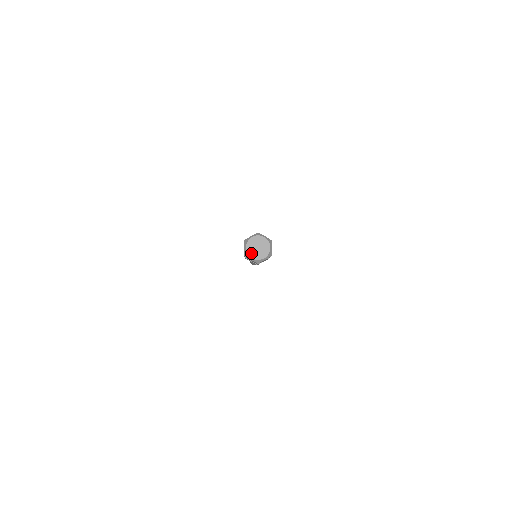
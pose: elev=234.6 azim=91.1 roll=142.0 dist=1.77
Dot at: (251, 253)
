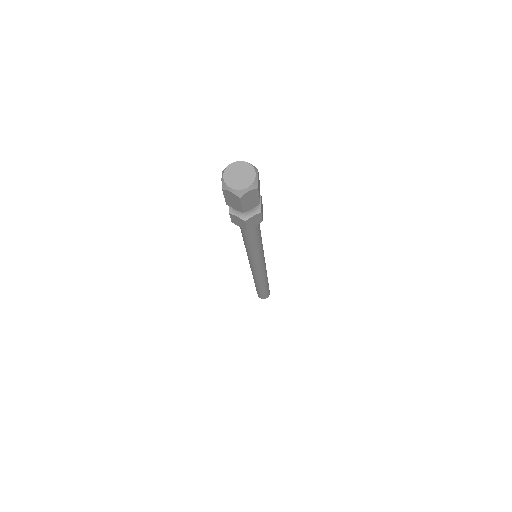
Dot at: (230, 182)
